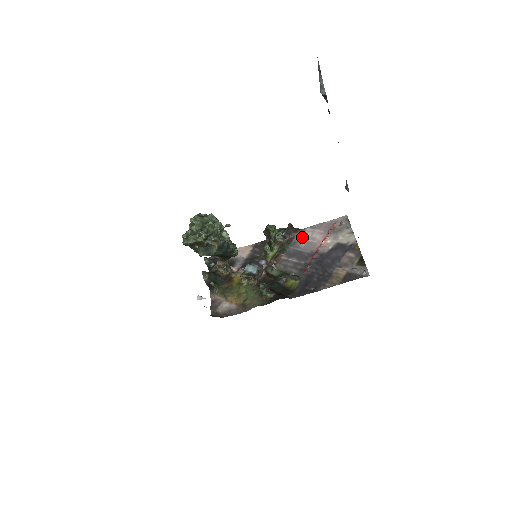
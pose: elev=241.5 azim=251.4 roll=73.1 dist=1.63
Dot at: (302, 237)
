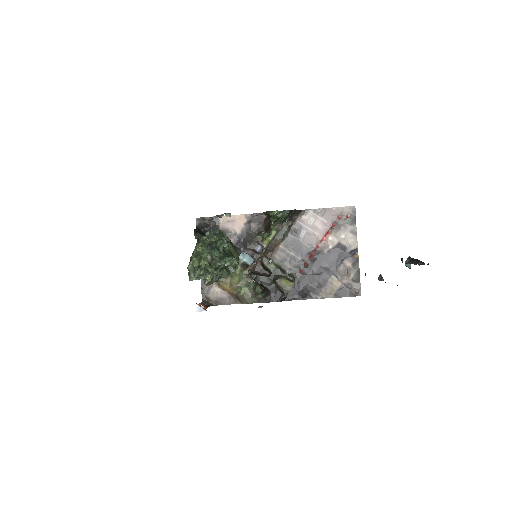
Dot at: (303, 222)
